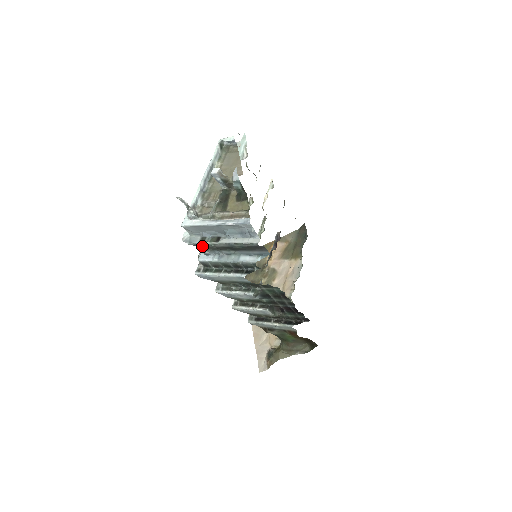
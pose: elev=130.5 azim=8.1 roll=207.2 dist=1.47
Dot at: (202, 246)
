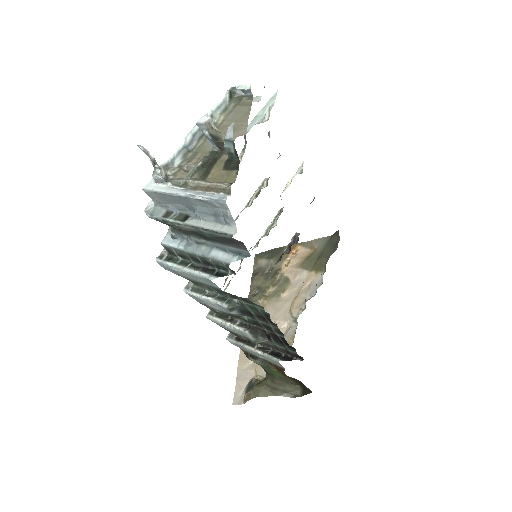
Dot at: (166, 224)
